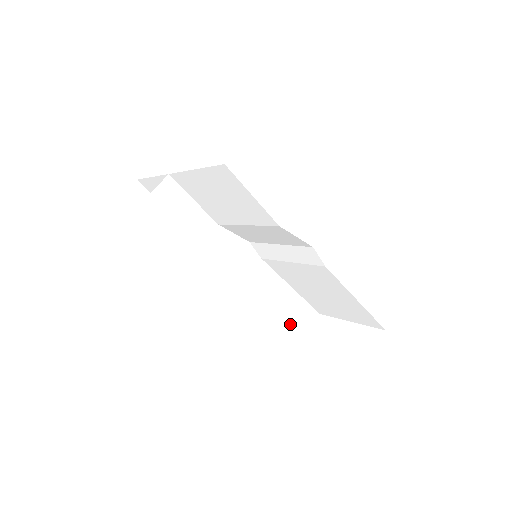
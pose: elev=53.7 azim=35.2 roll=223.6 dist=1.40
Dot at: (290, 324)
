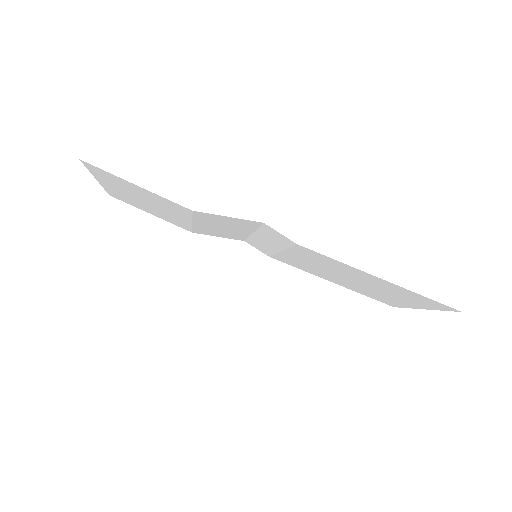
Dot at: (345, 331)
